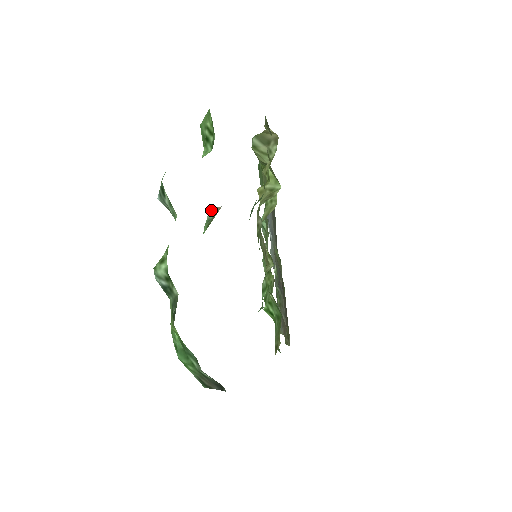
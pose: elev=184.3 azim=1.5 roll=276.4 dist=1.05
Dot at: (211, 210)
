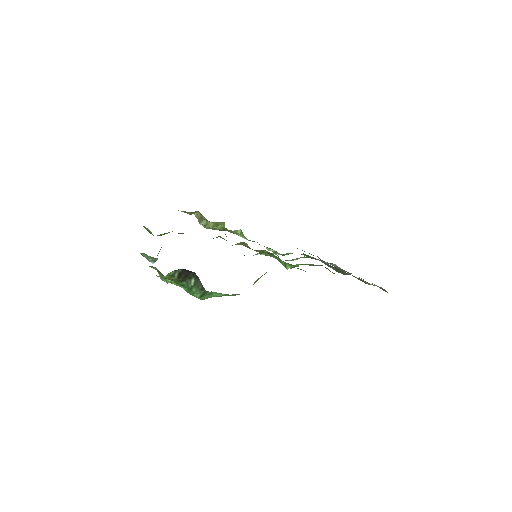
Dot at: occluded
